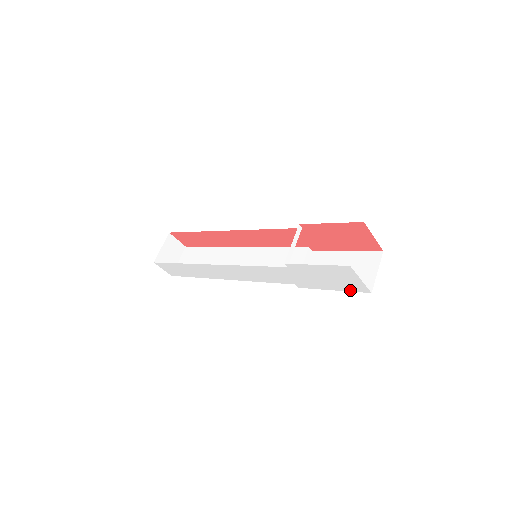
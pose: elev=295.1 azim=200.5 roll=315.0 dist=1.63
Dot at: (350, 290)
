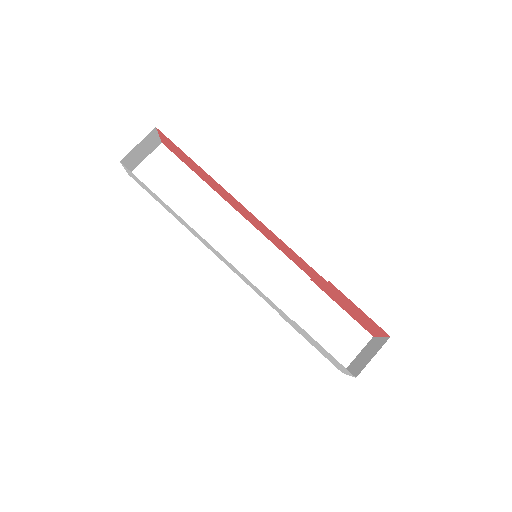
Dot at: occluded
